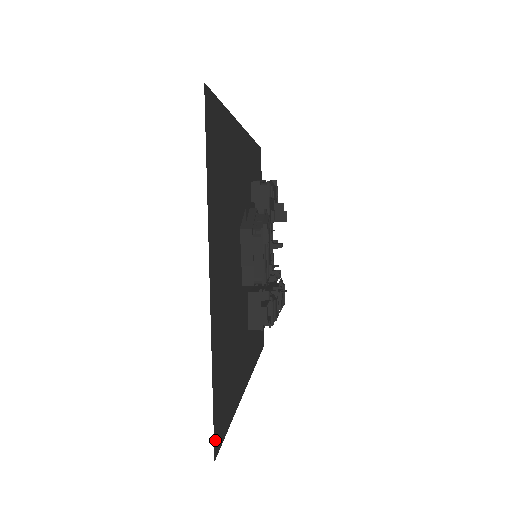
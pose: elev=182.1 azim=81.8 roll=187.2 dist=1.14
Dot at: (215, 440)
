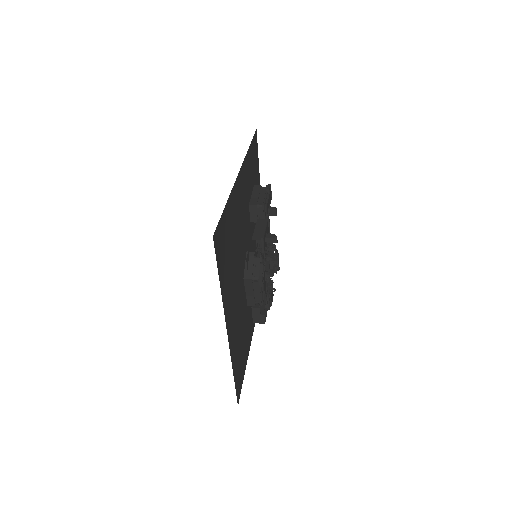
Dot at: (237, 396)
